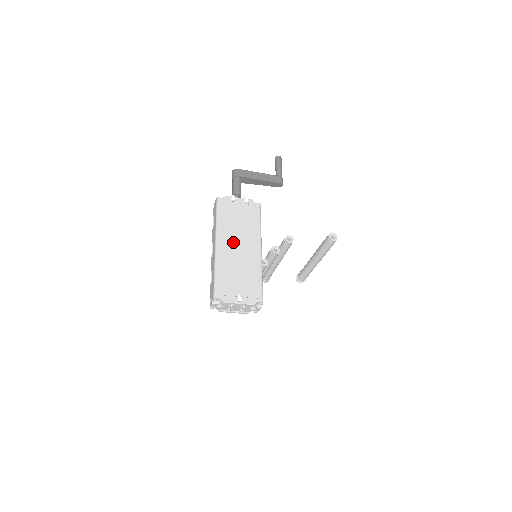
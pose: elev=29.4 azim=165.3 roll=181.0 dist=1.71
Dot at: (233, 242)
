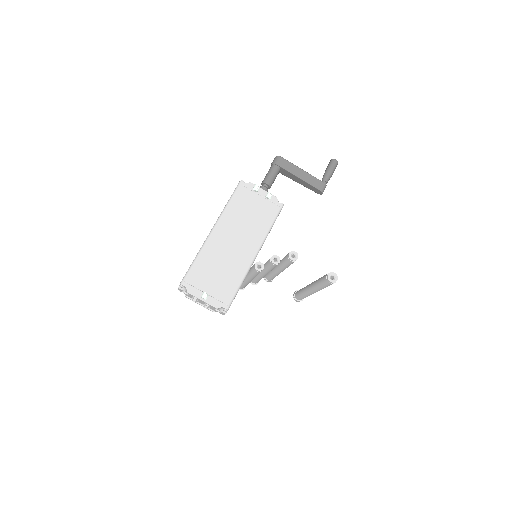
Dot at: (231, 234)
